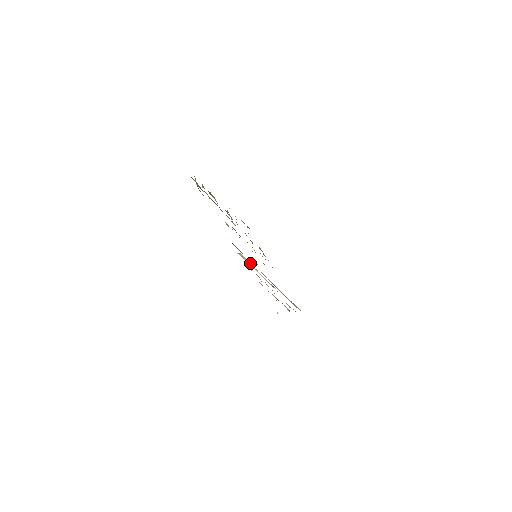
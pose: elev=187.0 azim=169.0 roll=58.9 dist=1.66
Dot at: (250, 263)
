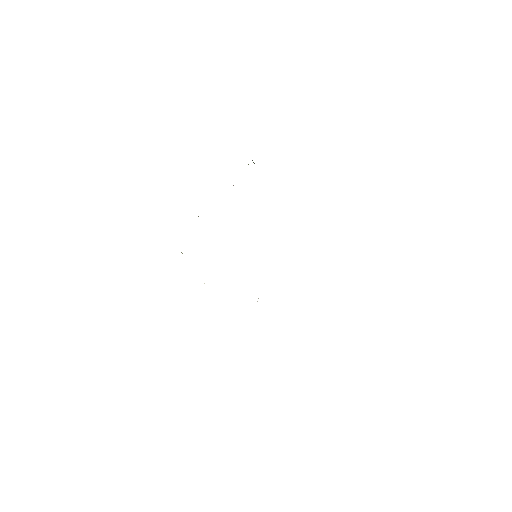
Dot at: occluded
